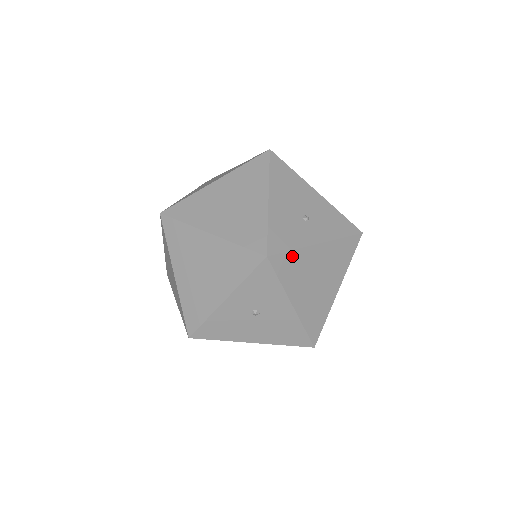
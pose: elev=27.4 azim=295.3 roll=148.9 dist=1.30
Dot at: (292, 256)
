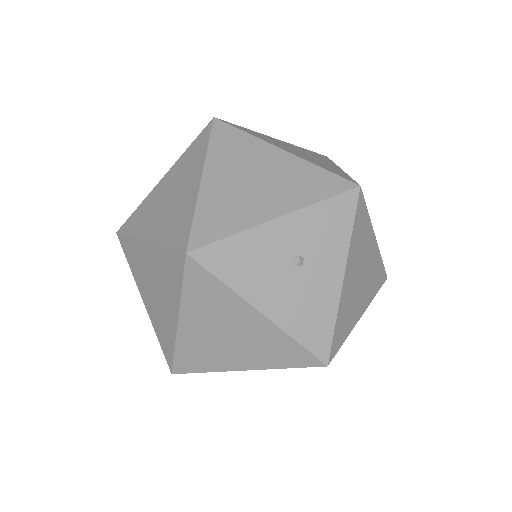
Dot at: (365, 218)
